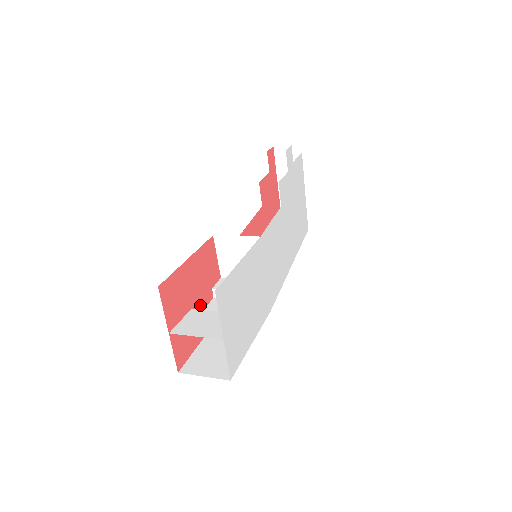
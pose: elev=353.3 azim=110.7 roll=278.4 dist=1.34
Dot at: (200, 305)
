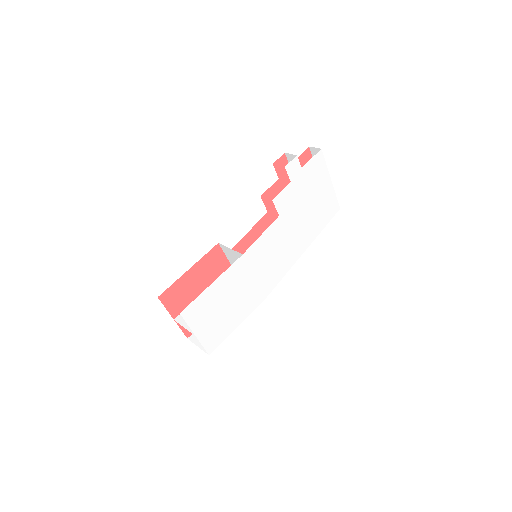
Dot at: occluded
